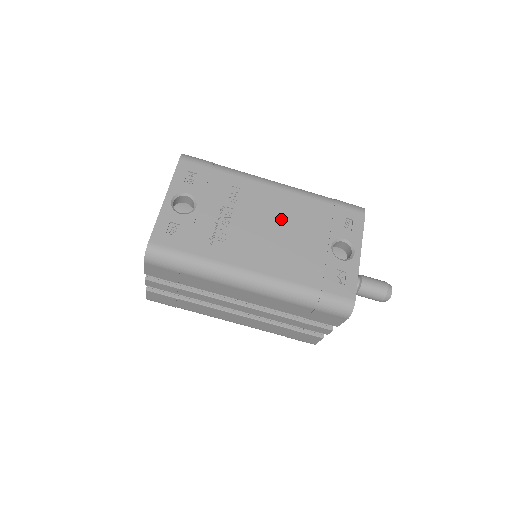
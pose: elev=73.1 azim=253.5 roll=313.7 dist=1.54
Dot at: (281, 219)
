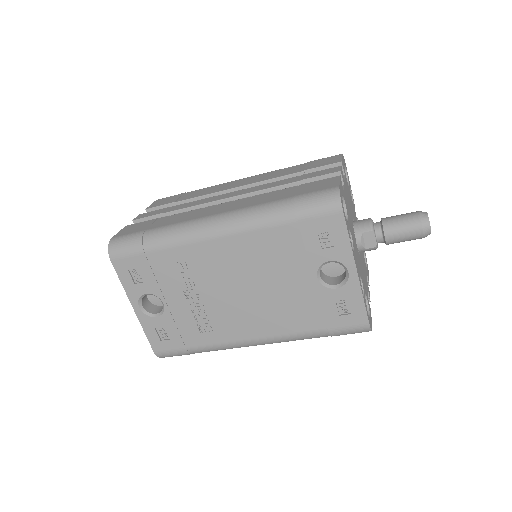
Dot at: (247, 274)
